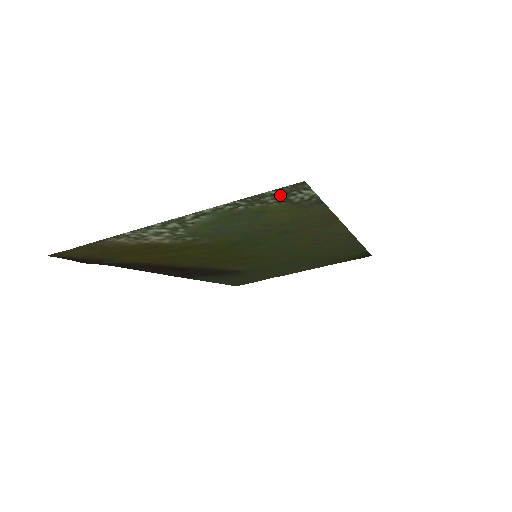
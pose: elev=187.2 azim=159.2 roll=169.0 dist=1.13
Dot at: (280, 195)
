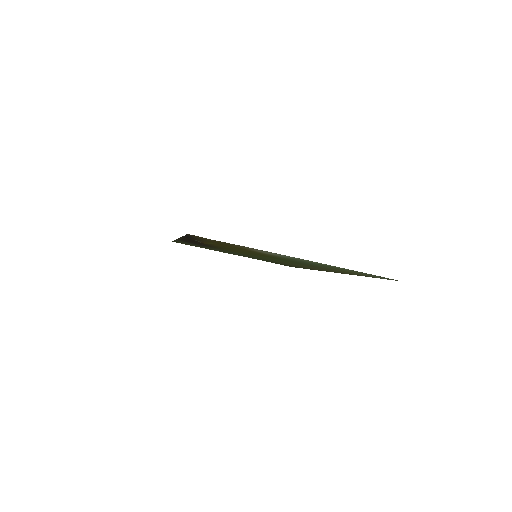
Dot at: (376, 276)
